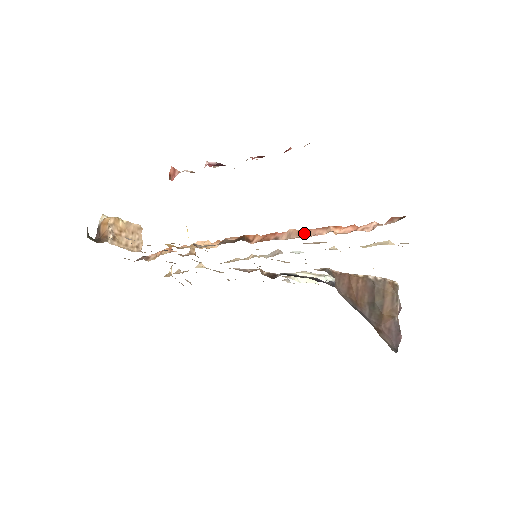
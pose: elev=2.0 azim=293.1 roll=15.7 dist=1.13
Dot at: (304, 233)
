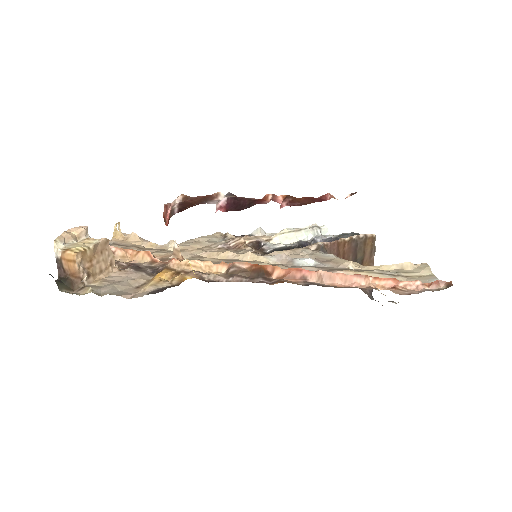
Dot at: (339, 279)
